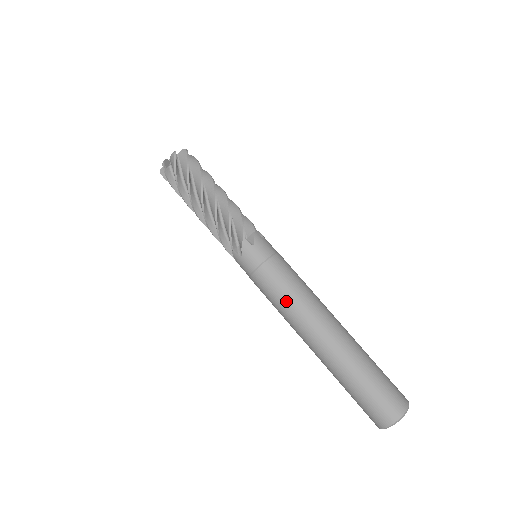
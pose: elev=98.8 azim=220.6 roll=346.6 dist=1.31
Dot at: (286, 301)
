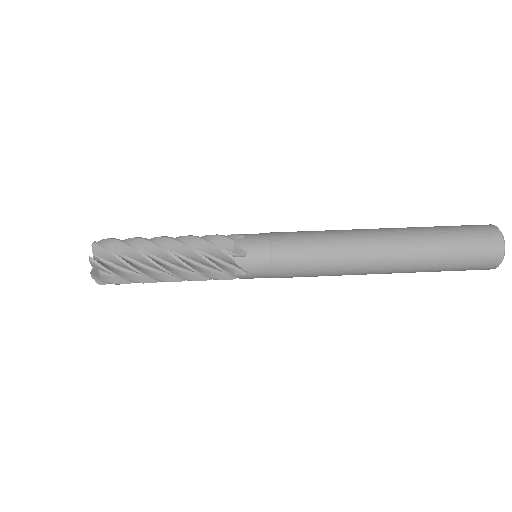
Dot at: (324, 266)
